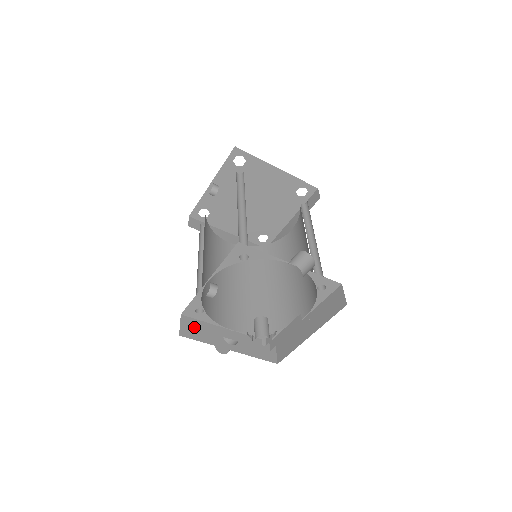
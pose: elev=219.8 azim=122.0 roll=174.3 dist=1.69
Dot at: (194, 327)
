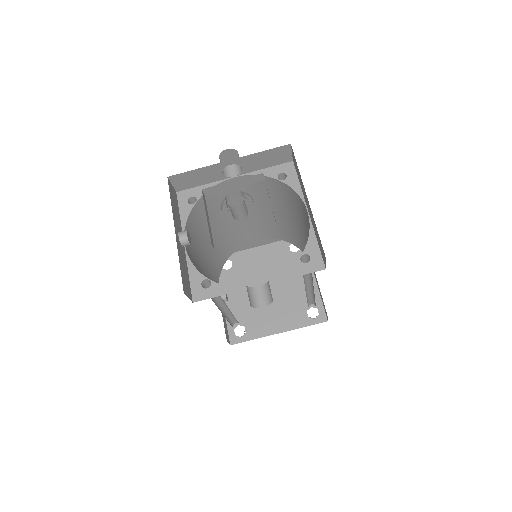
Dot at: occluded
